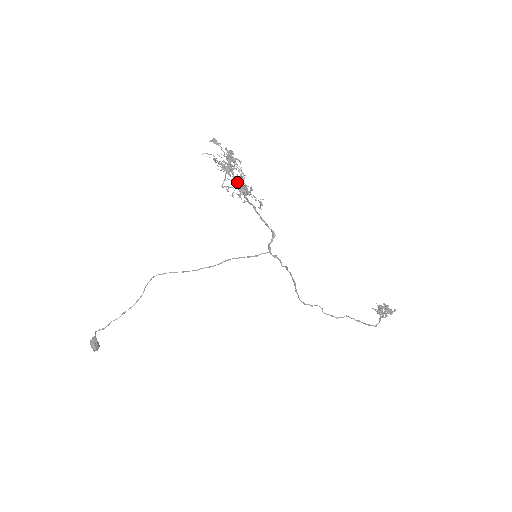
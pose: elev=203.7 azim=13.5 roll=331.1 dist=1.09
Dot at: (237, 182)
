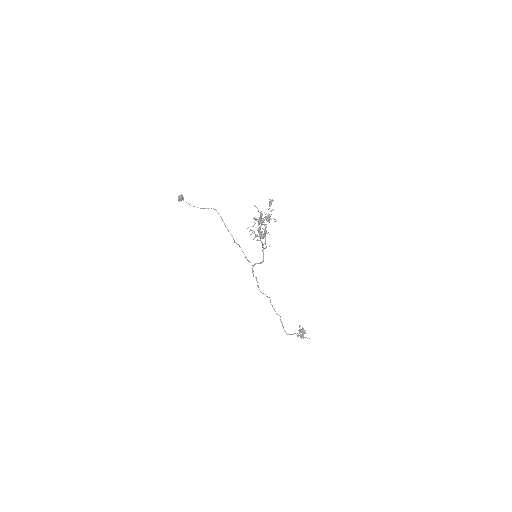
Dot at: occluded
